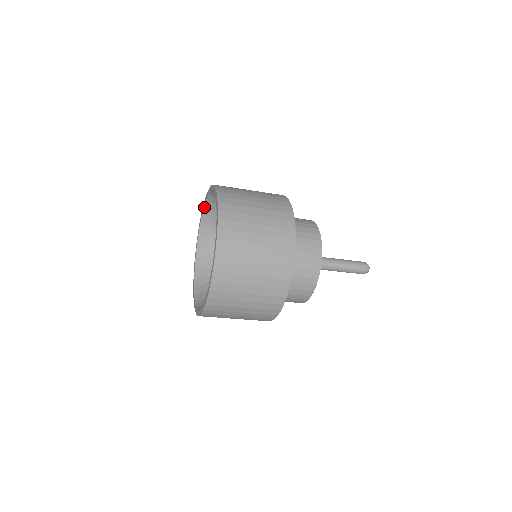
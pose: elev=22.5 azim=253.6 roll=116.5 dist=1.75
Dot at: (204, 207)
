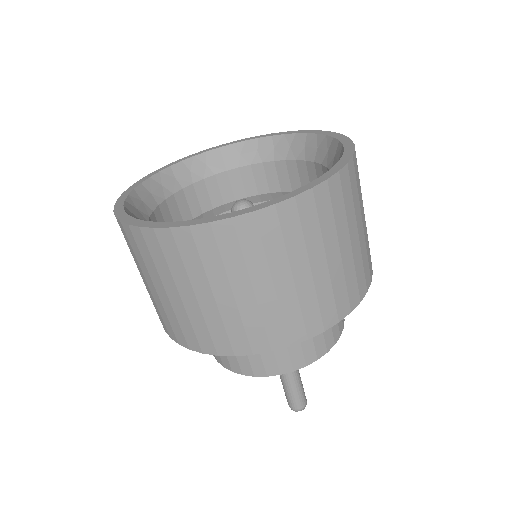
Dot at: (235, 143)
